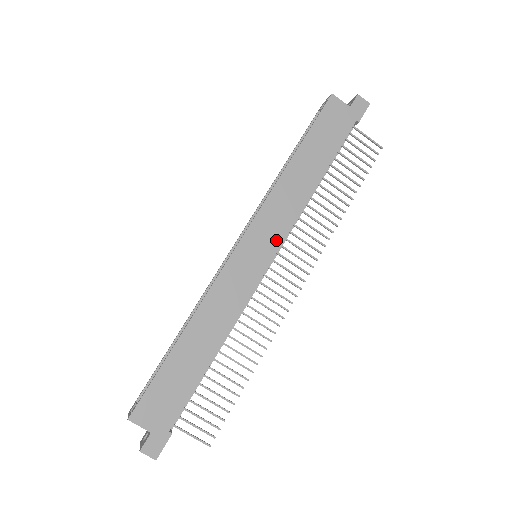
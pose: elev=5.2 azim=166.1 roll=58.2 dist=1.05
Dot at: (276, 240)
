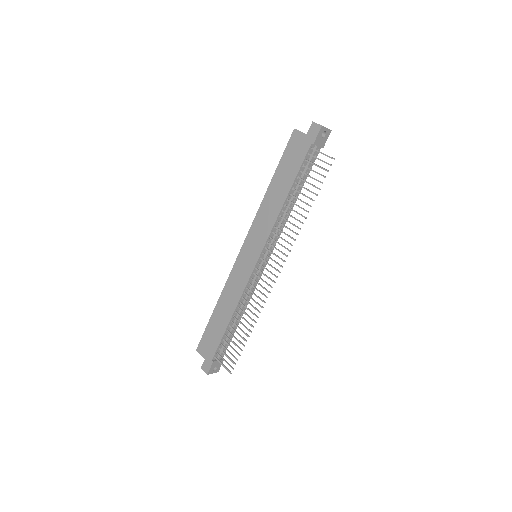
Dot at: (260, 245)
